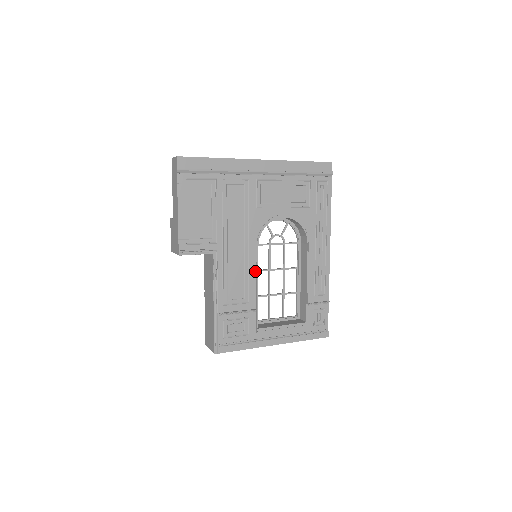
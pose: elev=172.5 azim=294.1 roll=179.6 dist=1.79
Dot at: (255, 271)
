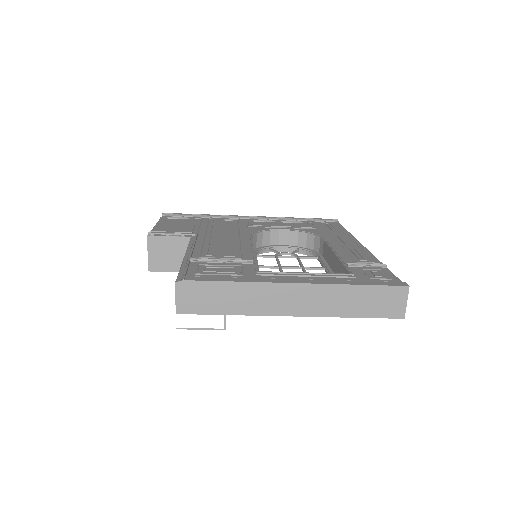
Dot at: (250, 247)
